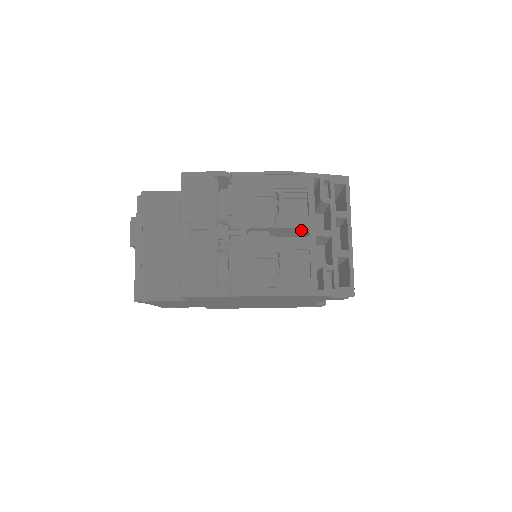
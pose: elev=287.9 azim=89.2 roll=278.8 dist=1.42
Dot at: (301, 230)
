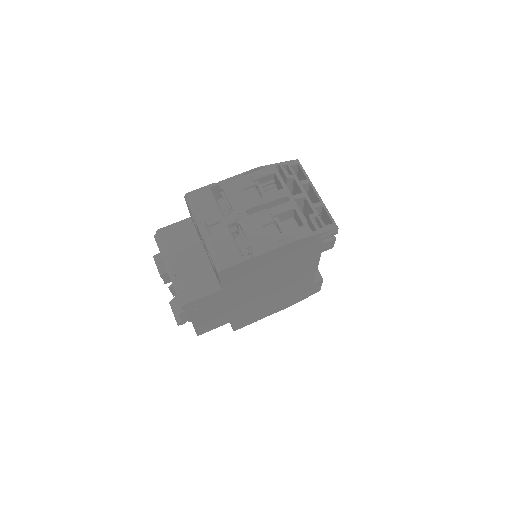
Dot at: (282, 202)
